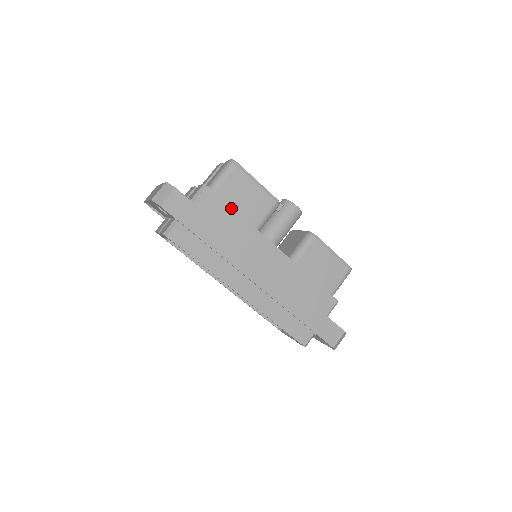
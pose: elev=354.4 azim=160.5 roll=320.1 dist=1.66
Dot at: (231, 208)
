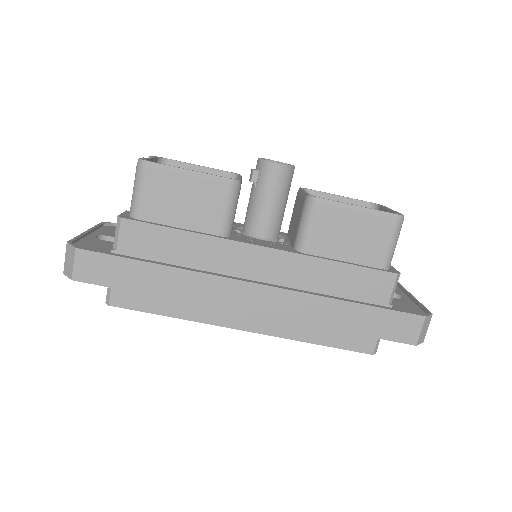
Dot at: (169, 228)
